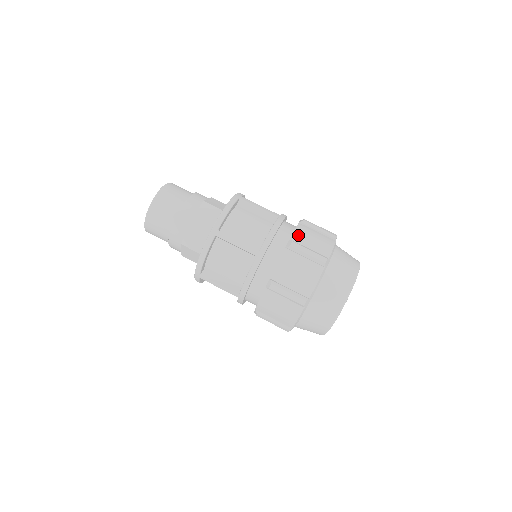
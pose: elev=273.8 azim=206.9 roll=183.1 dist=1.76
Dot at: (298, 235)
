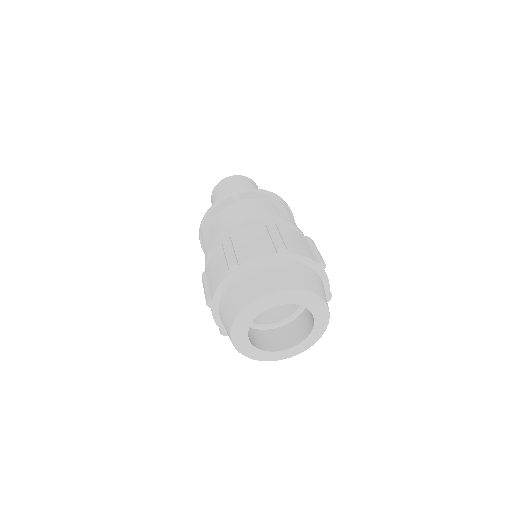
Dot at: (288, 230)
